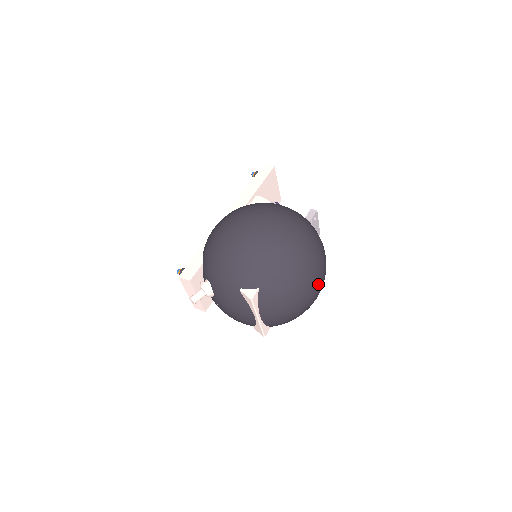
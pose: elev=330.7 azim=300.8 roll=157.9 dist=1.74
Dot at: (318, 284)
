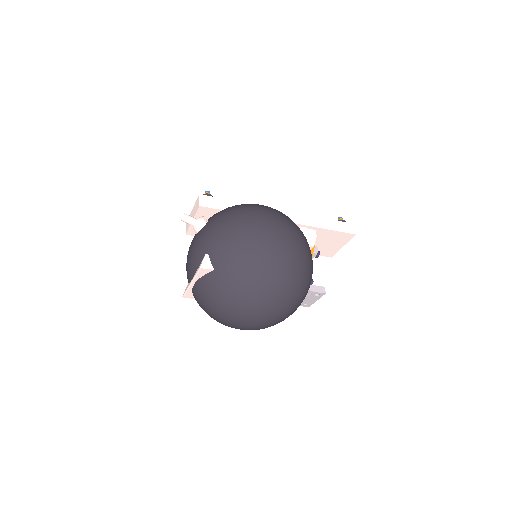
Dot at: (249, 324)
